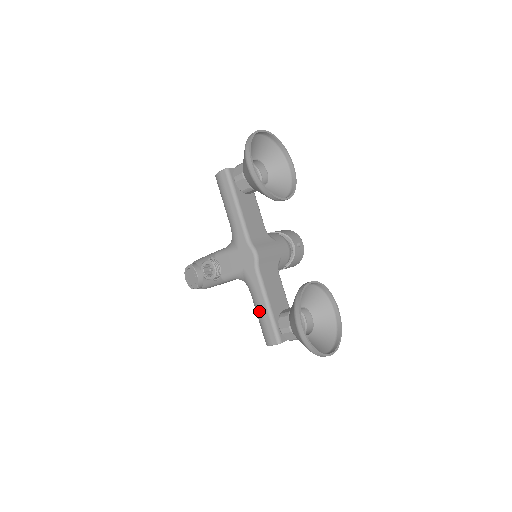
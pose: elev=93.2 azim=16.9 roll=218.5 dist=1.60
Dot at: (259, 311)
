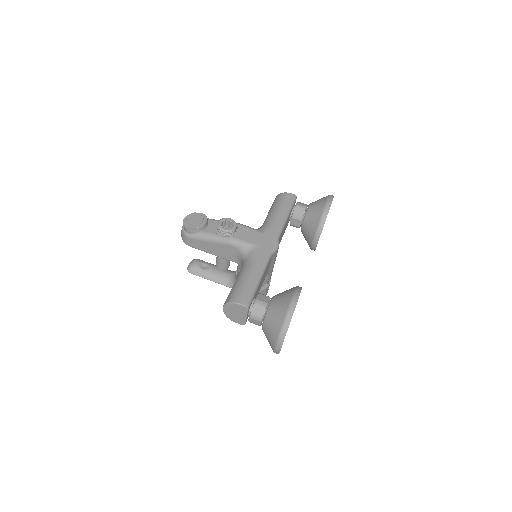
Dot at: (248, 276)
